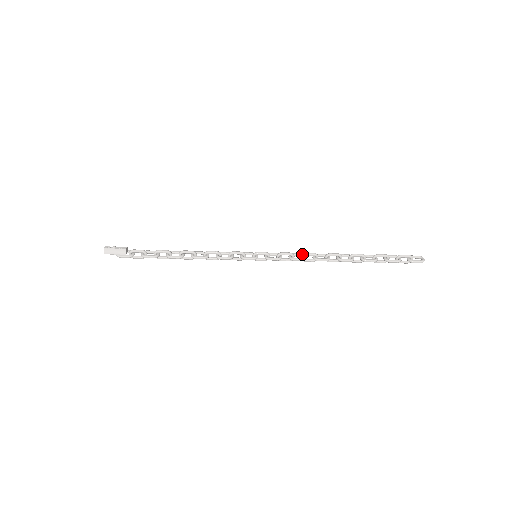
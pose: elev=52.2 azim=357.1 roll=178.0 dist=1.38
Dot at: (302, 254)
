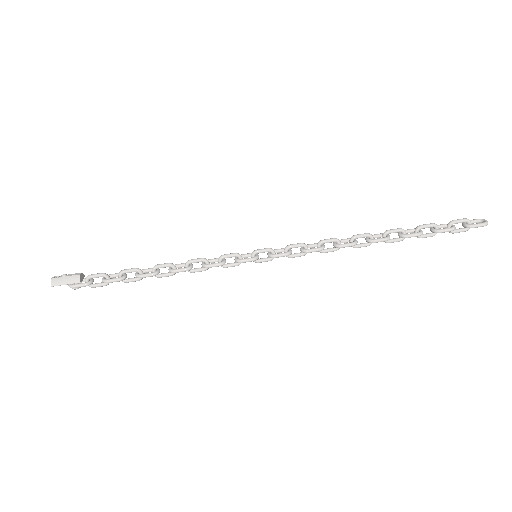
Dot at: (318, 242)
